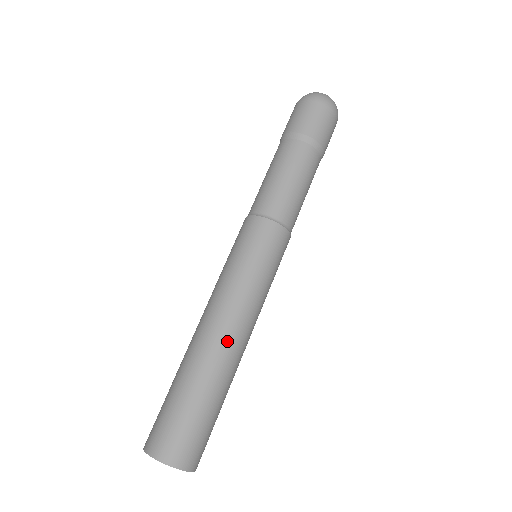
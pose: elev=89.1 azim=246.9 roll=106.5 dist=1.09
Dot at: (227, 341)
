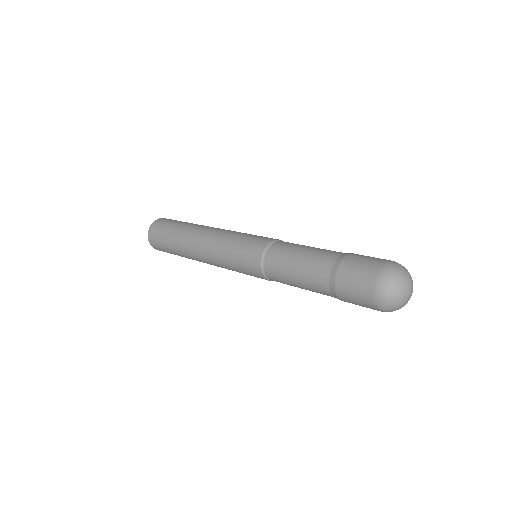
Dot at: (199, 259)
